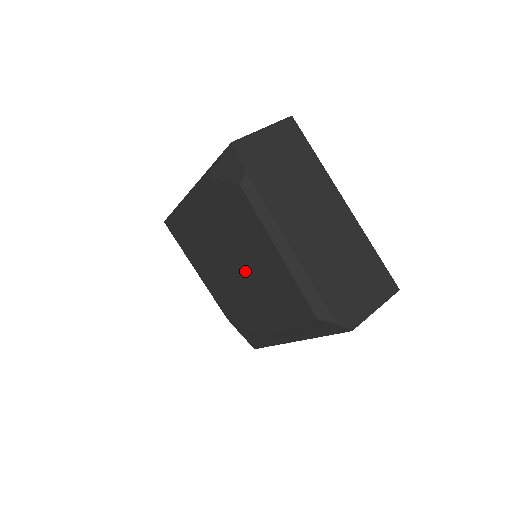
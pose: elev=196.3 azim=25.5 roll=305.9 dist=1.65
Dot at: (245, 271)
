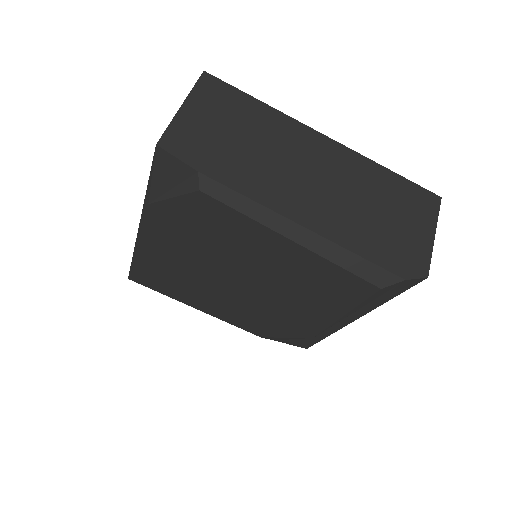
Dot at: (258, 282)
